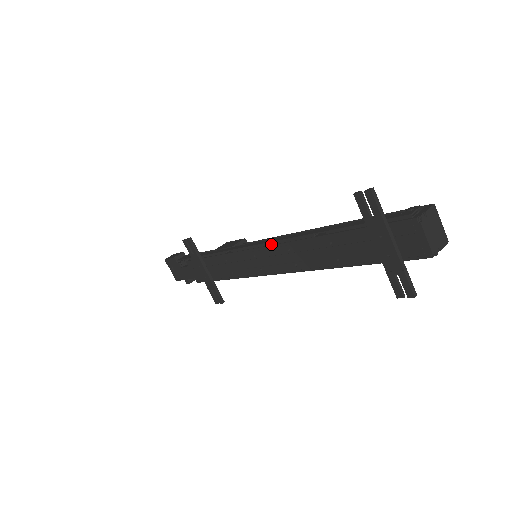
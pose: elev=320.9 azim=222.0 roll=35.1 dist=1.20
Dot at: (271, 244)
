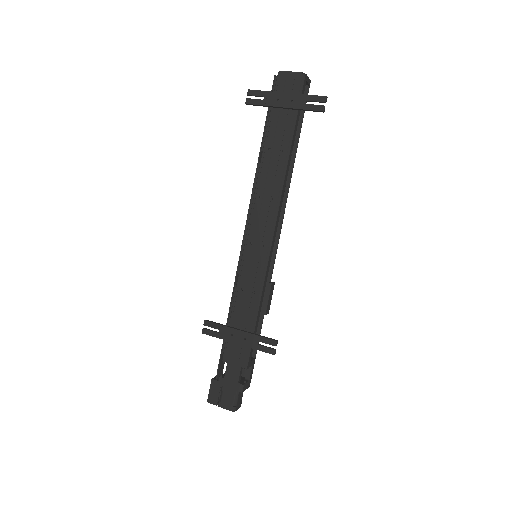
Dot at: (249, 214)
